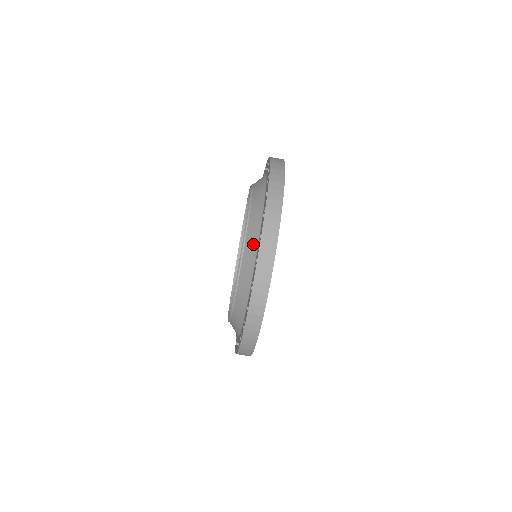
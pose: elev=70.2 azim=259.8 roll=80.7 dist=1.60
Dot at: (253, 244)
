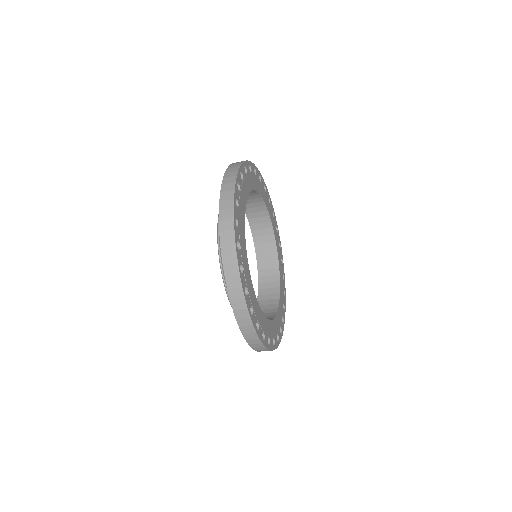
Dot at: occluded
